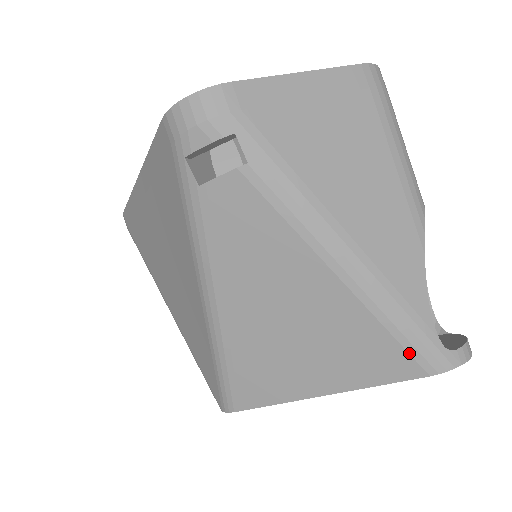
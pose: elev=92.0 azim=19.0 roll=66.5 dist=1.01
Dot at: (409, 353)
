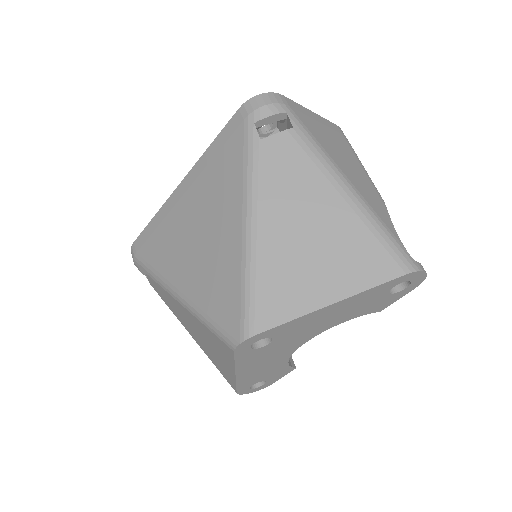
Dot at: (391, 256)
